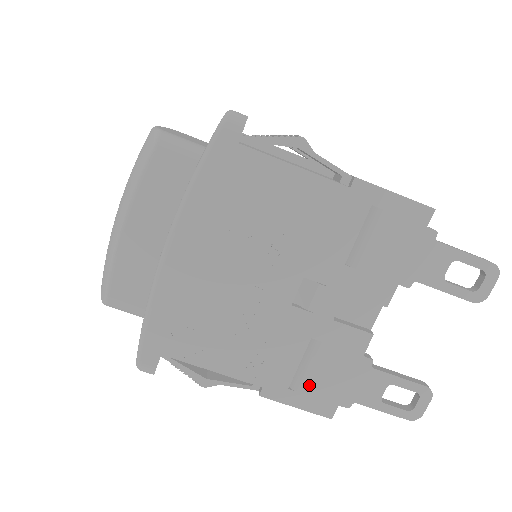
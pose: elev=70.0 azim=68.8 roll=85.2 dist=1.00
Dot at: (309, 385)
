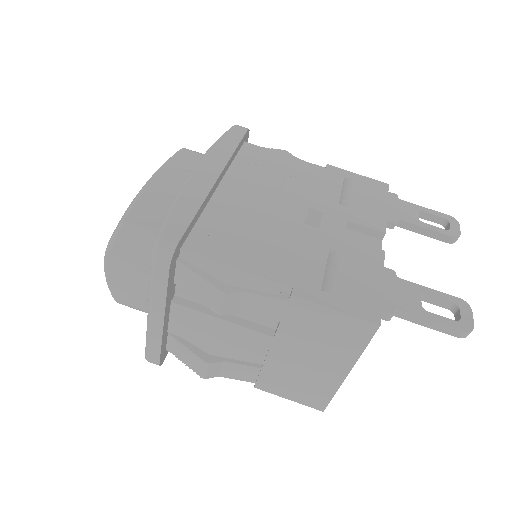
Dot at: (342, 288)
